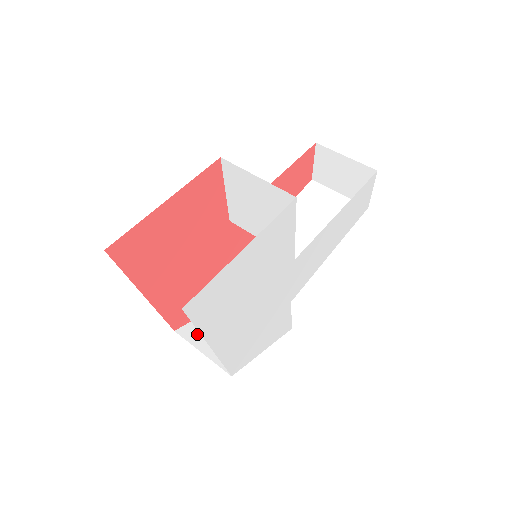
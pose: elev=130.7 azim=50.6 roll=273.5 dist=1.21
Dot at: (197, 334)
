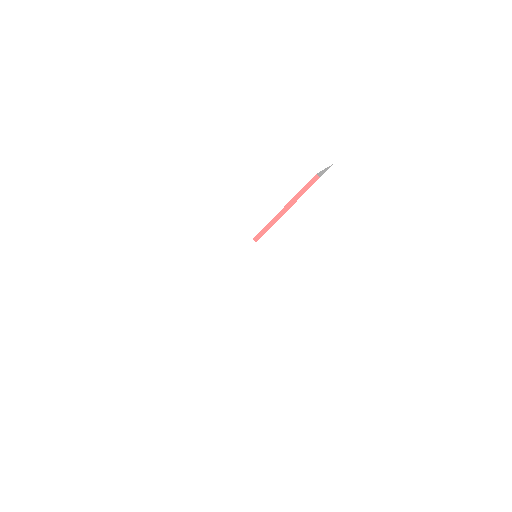
Dot at: occluded
